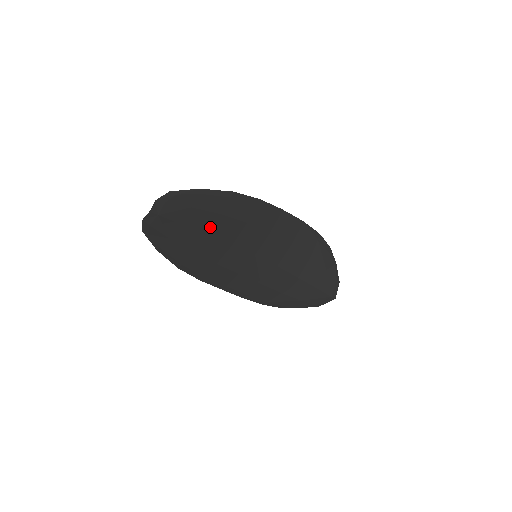
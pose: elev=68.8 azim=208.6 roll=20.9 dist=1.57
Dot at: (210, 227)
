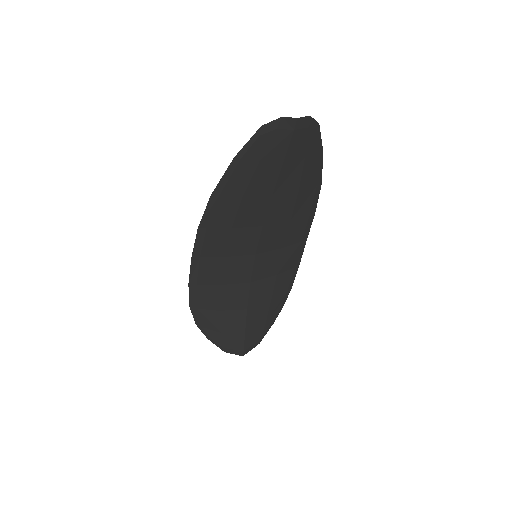
Dot at: (282, 191)
